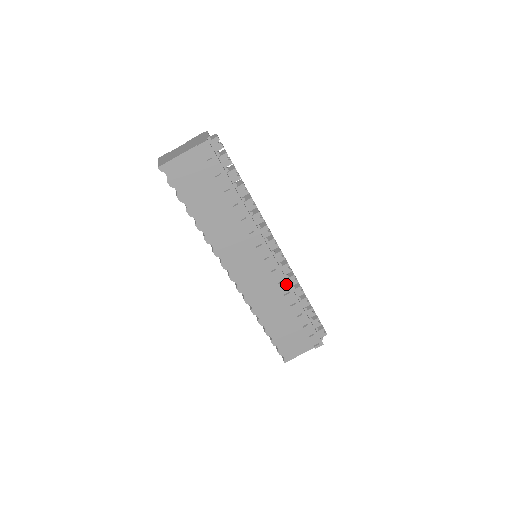
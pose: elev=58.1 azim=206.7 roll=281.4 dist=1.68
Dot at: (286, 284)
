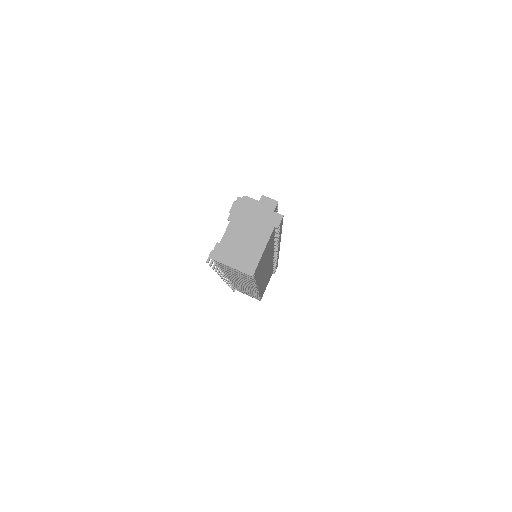
Dot at: occluded
